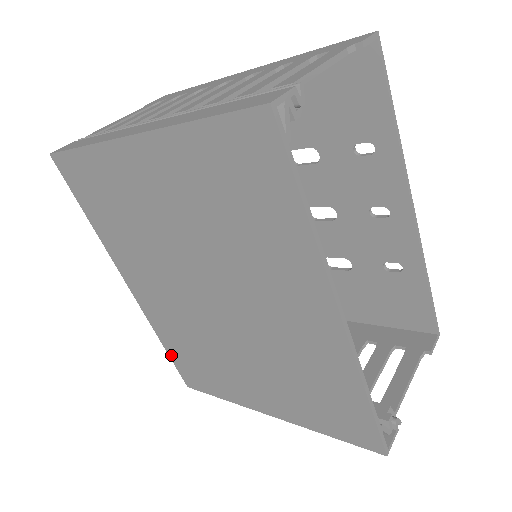
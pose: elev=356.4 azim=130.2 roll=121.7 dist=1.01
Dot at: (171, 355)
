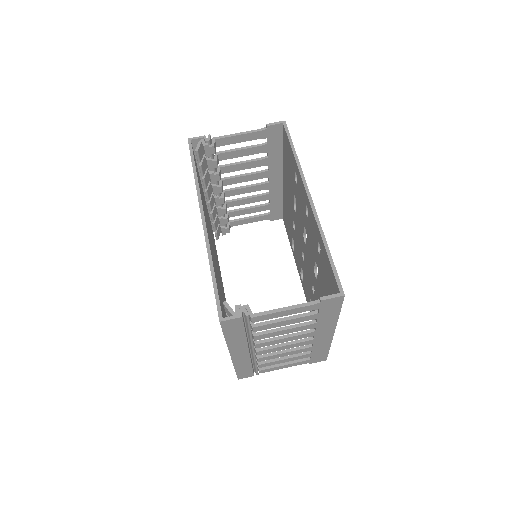
Dot at: occluded
